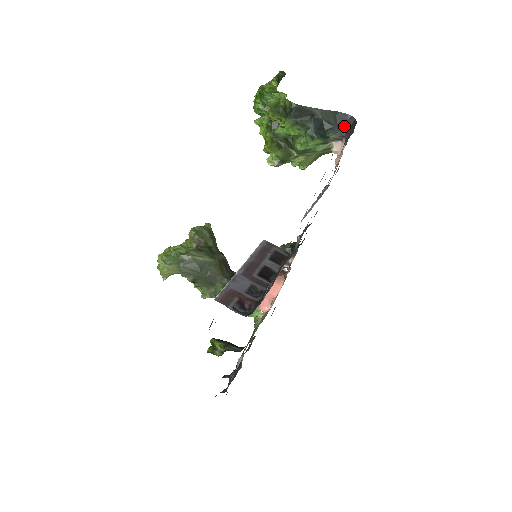
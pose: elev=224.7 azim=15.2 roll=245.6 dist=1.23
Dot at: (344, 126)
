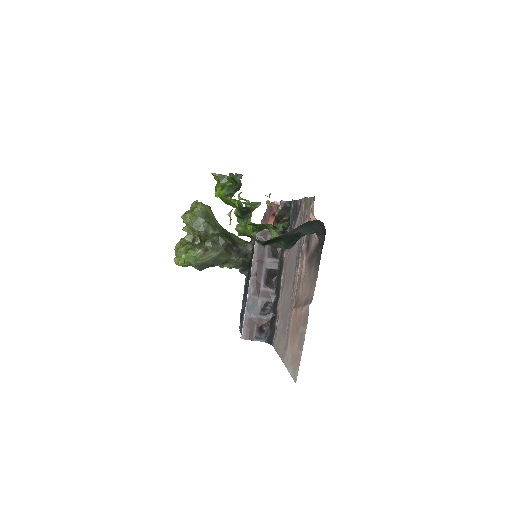
Dot at: (314, 229)
